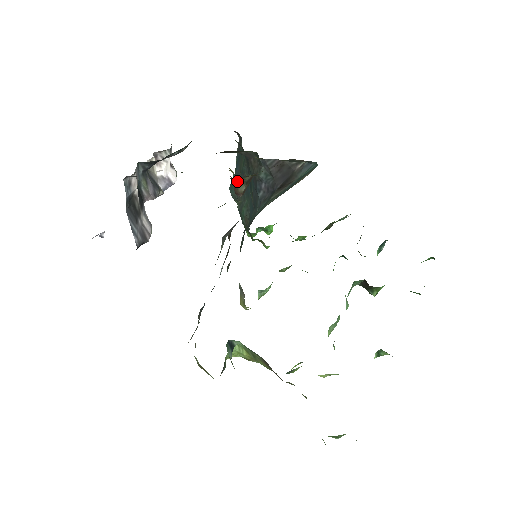
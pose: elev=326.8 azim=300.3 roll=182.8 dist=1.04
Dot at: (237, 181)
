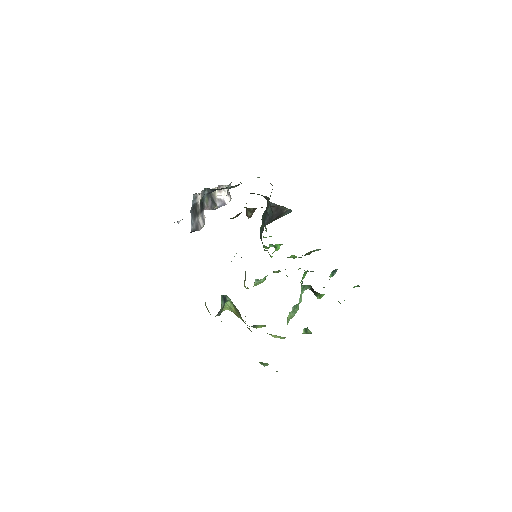
Dot at: (247, 209)
